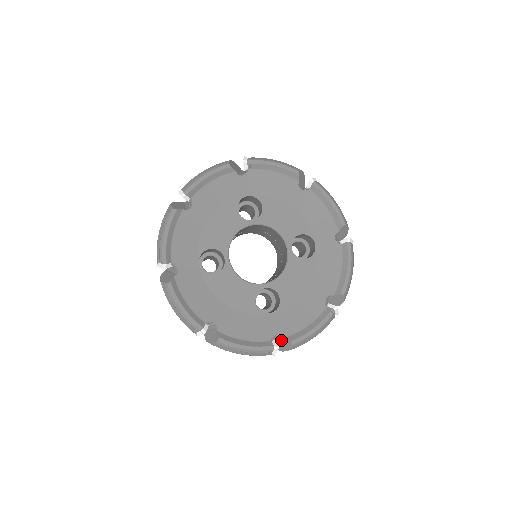
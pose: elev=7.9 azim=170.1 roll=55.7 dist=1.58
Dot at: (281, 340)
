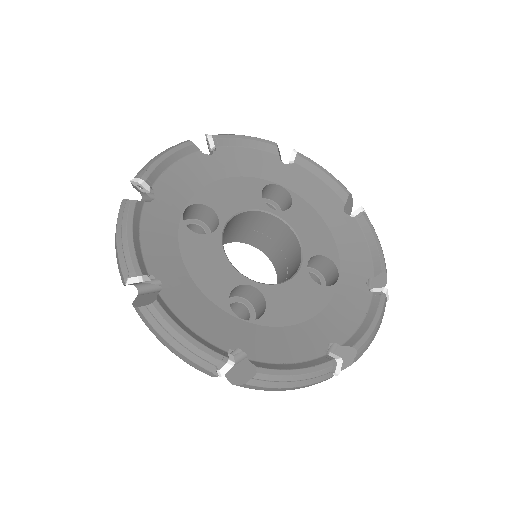
Dot at: (241, 363)
